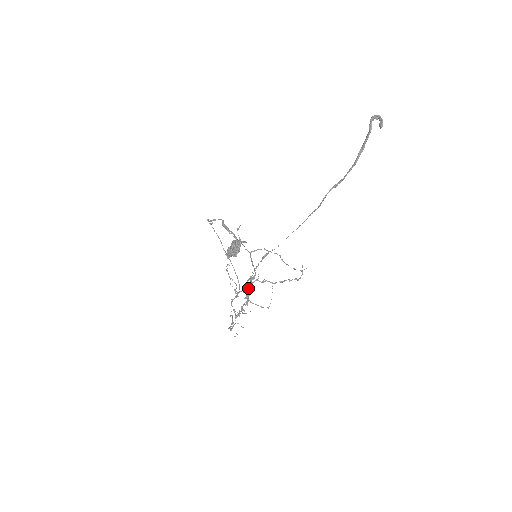
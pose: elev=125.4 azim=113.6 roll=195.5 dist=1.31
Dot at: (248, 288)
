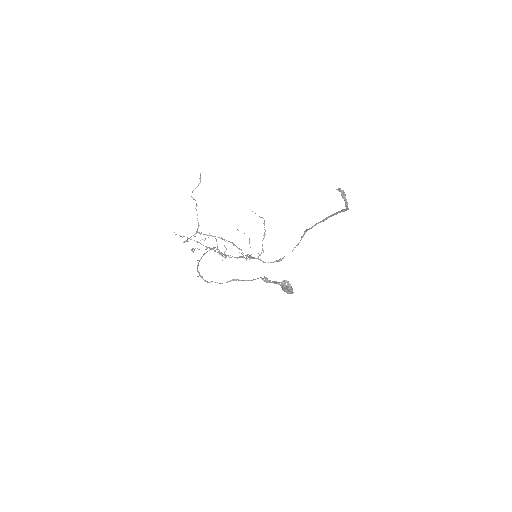
Dot at: occluded
